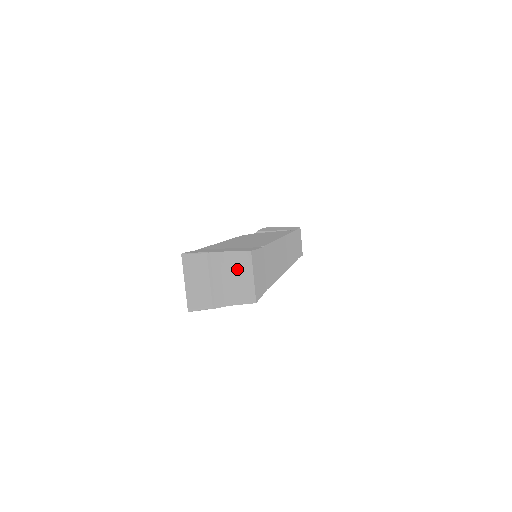
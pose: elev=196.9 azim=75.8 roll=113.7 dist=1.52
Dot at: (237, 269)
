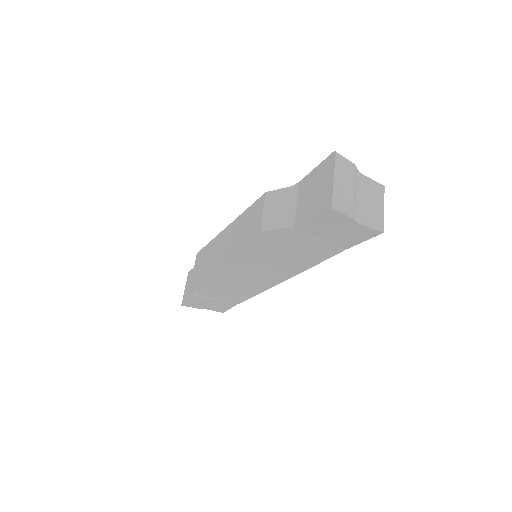
Dot at: (371, 195)
